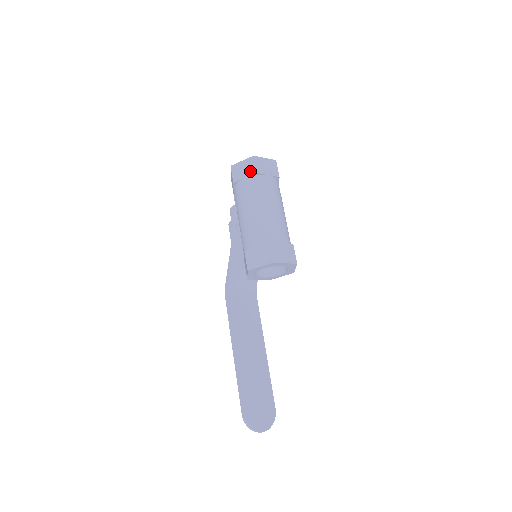
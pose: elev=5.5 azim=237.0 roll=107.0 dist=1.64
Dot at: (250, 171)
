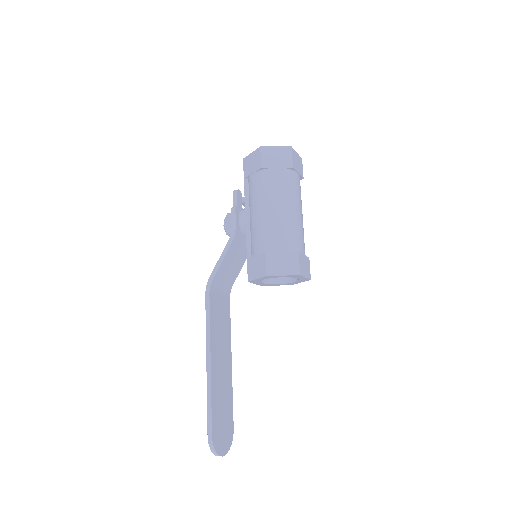
Dot at: (285, 162)
